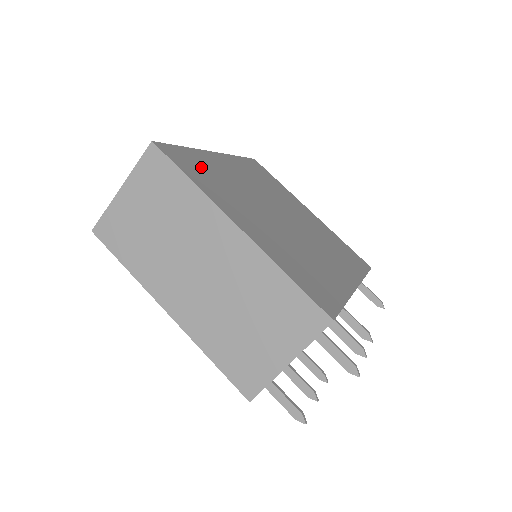
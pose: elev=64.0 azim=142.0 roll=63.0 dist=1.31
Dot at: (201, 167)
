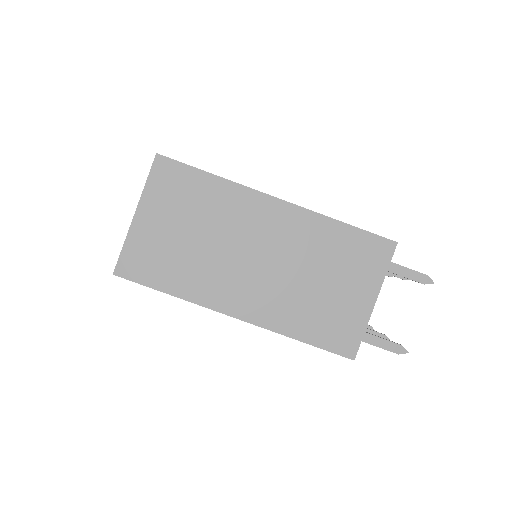
Dot at: occluded
